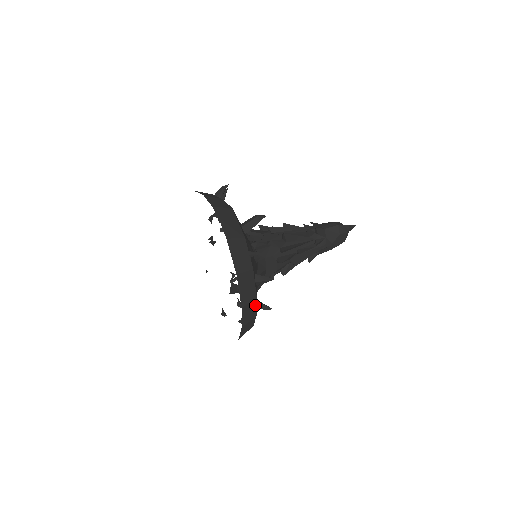
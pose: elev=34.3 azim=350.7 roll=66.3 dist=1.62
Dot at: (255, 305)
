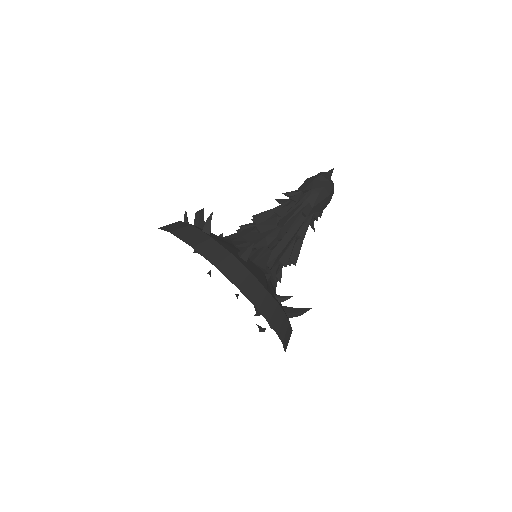
Dot at: (216, 244)
